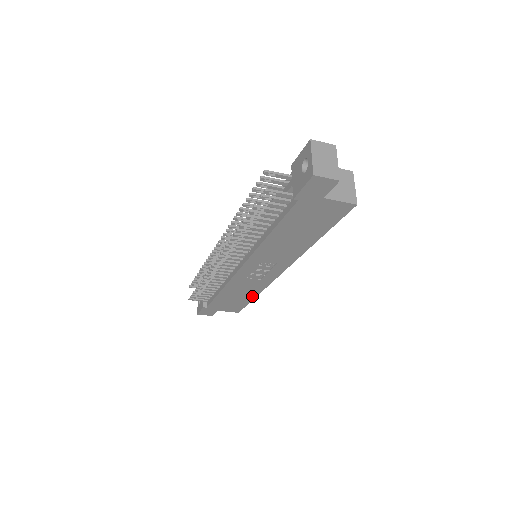
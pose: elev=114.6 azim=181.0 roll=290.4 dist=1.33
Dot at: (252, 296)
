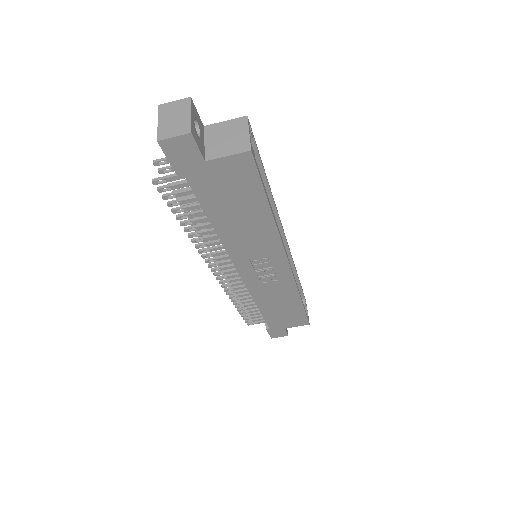
Dot at: (297, 302)
